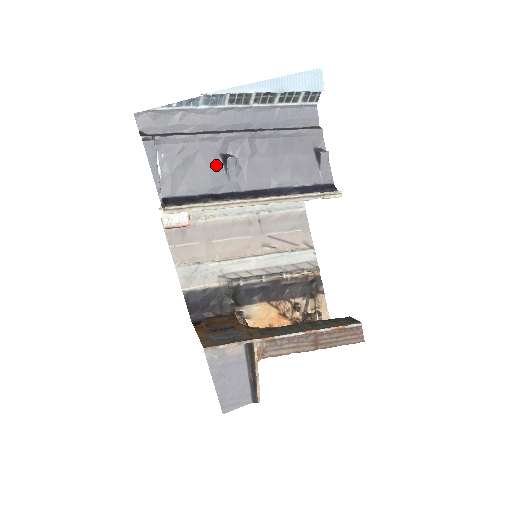
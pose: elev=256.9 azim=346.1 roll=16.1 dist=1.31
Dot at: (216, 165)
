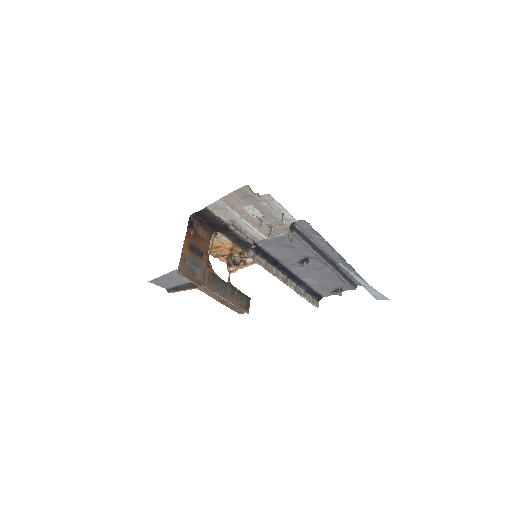
Dot at: (297, 257)
